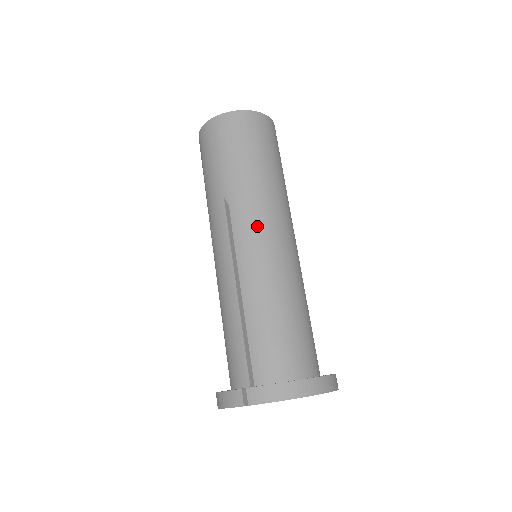
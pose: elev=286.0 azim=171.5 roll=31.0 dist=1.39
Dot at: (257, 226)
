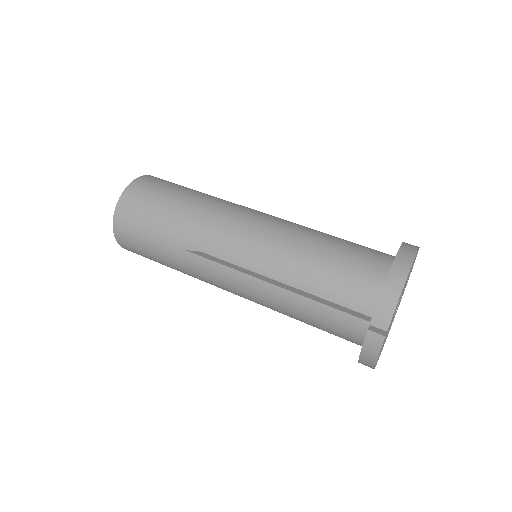
Dot at: (229, 234)
